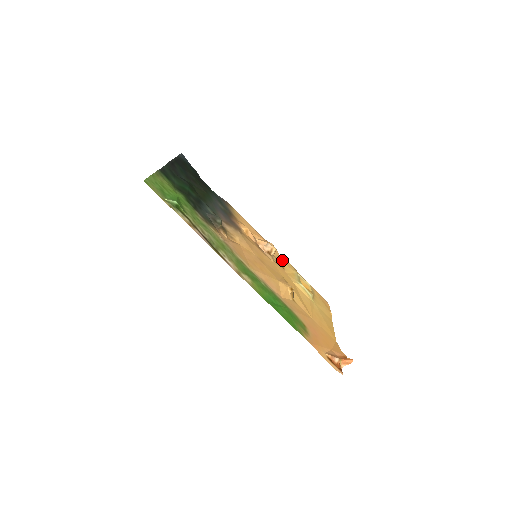
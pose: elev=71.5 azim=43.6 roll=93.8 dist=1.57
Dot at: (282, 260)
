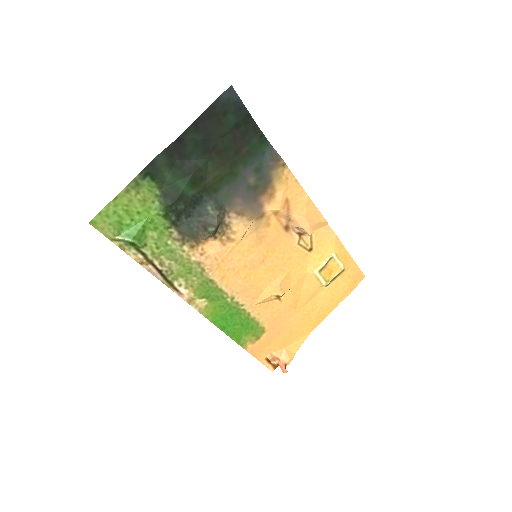
Dot at: (323, 235)
